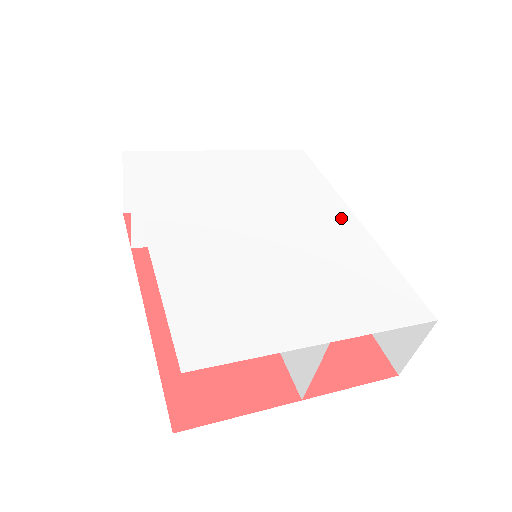
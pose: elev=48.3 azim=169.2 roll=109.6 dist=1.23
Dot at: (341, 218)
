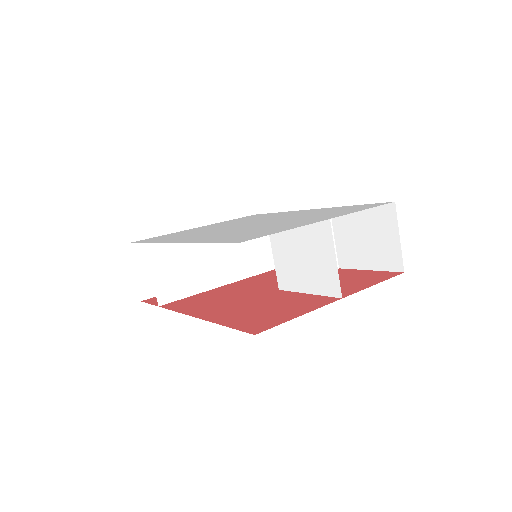
Dot at: occluded
